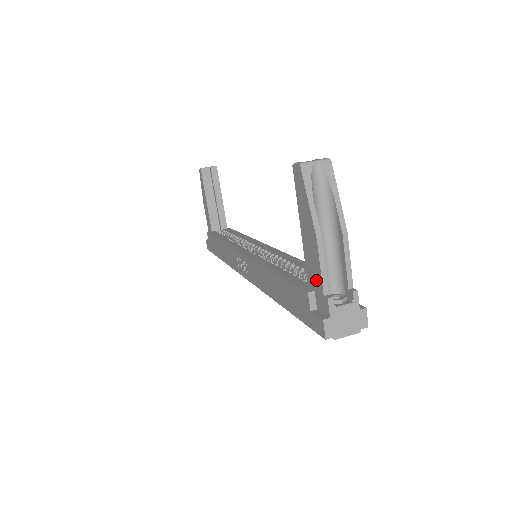
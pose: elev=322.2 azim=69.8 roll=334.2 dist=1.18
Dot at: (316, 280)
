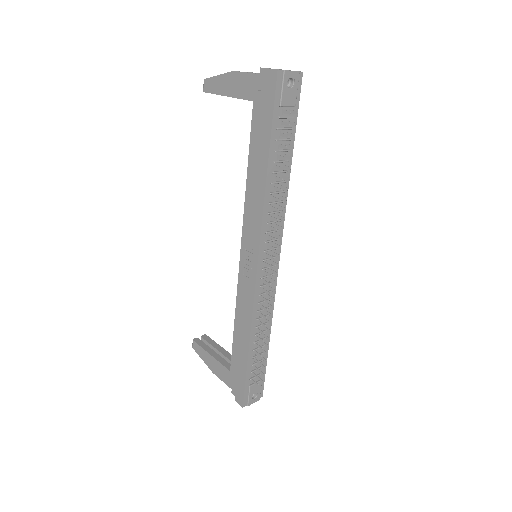
Dot at: (252, 83)
